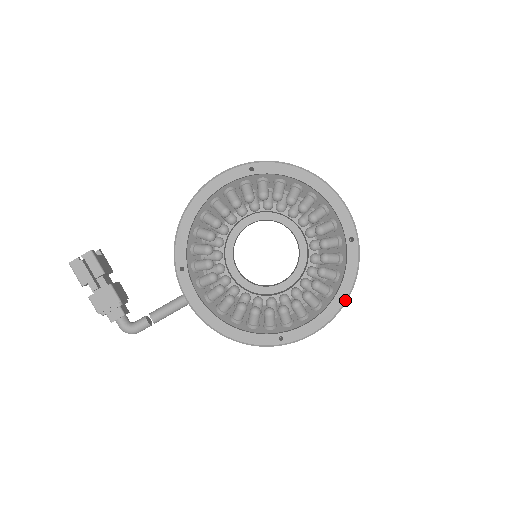
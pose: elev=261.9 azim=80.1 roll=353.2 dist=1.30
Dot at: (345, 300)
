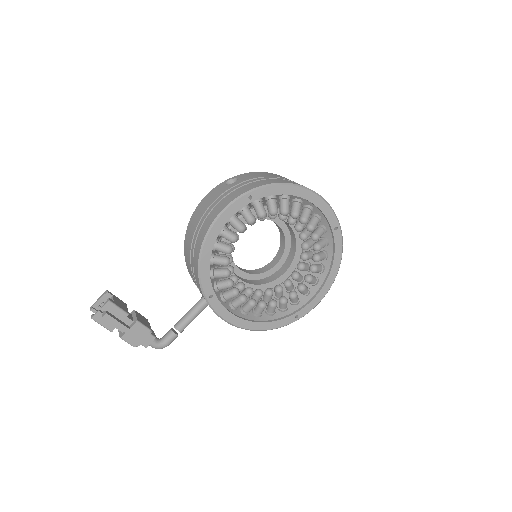
Dot at: (337, 273)
